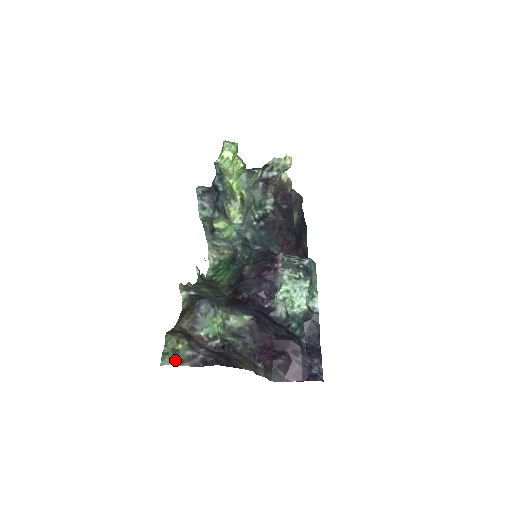
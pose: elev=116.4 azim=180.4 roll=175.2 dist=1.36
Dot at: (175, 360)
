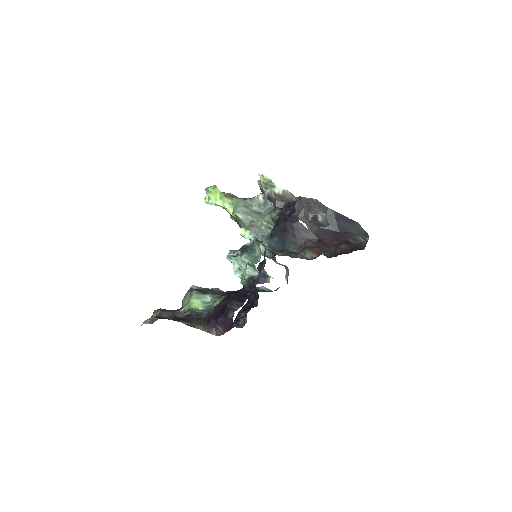
Dot at: (147, 322)
